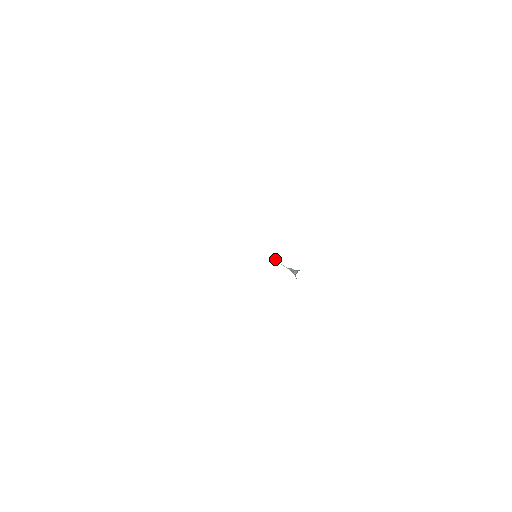
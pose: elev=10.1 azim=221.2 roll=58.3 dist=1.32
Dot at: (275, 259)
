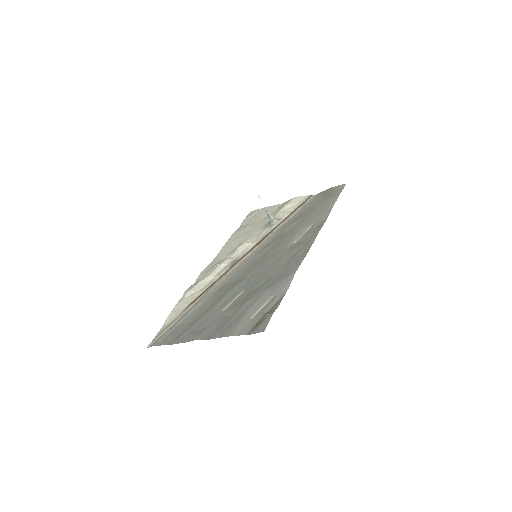
Dot at: (258, 196)
